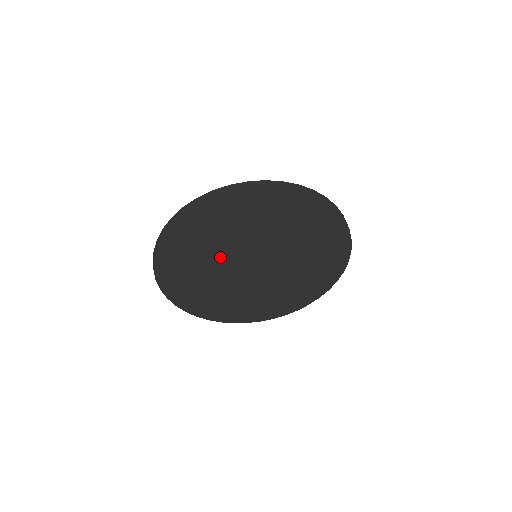
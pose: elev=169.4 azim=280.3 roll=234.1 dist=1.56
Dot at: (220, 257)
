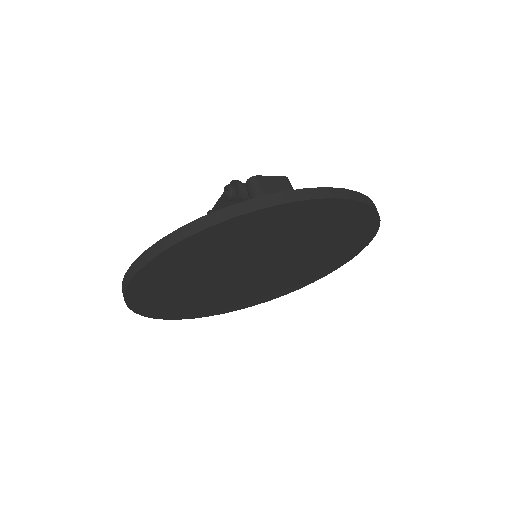
Dot at: (223, 266)
